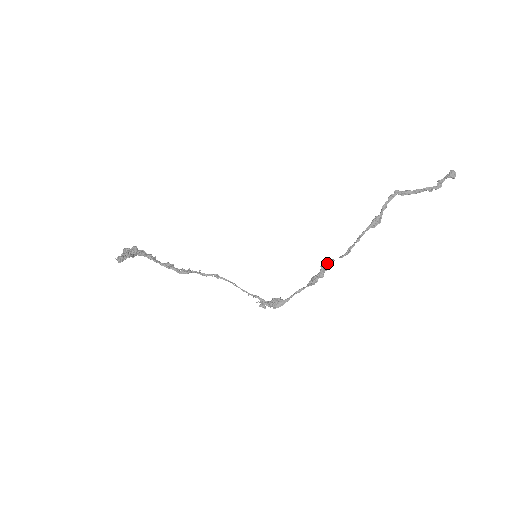
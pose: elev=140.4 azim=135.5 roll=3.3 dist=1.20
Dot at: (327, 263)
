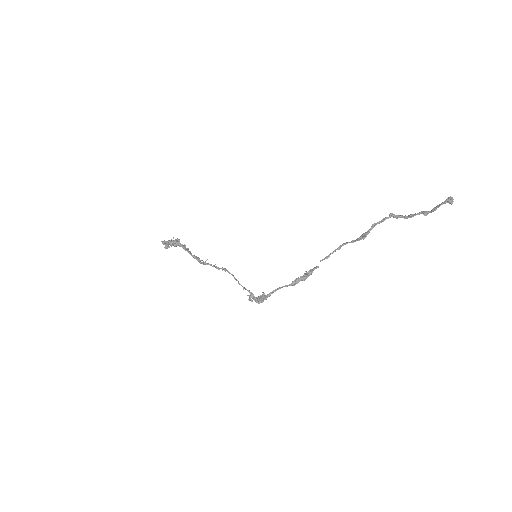
Dot at: (312, 269)
